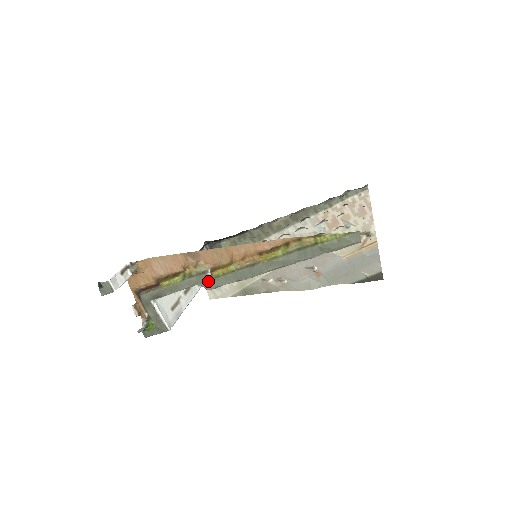
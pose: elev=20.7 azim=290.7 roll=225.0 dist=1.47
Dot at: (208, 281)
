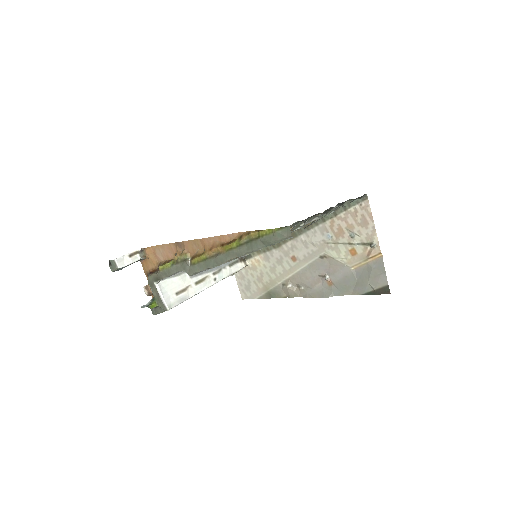
Dot at: (188, 268)
